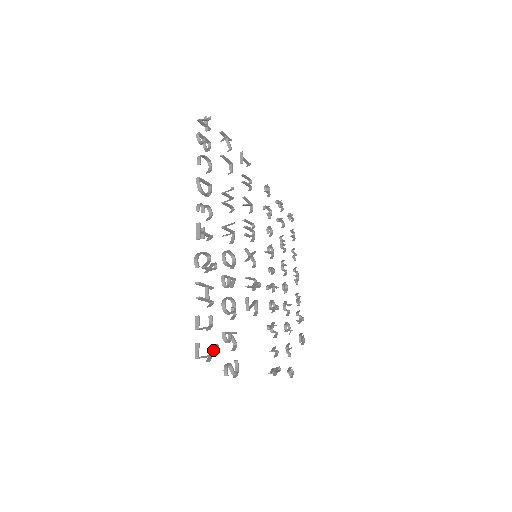
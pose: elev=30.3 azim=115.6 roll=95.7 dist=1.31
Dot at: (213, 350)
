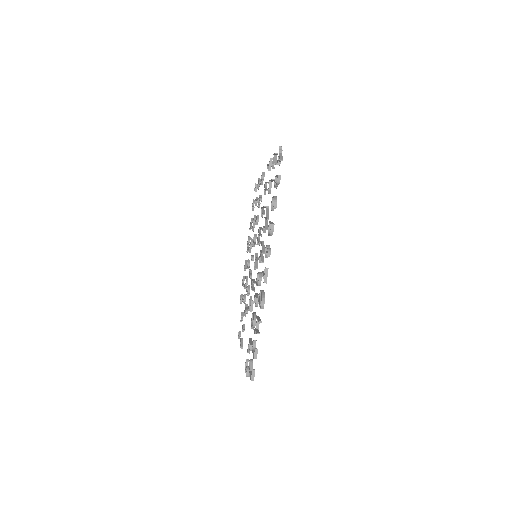
Dot at: occluded
